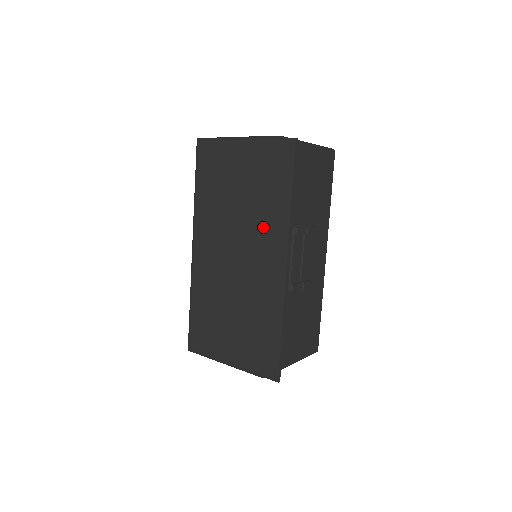
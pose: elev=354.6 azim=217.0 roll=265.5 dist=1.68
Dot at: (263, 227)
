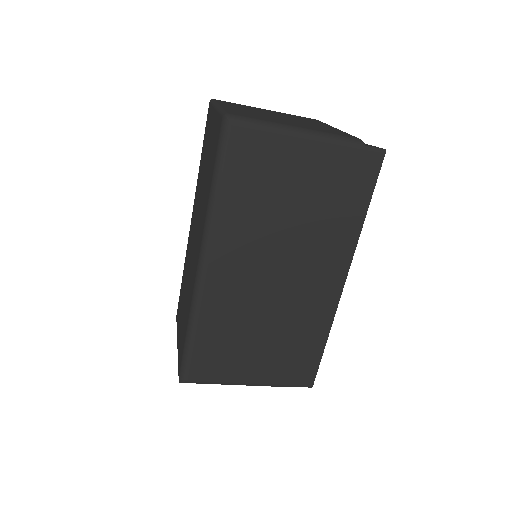
Dot at: (323, 244)
